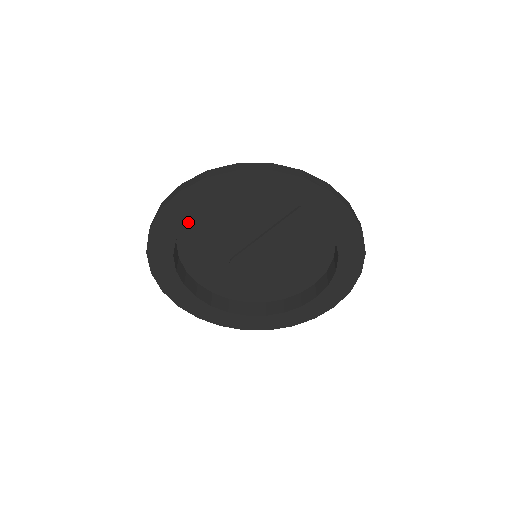
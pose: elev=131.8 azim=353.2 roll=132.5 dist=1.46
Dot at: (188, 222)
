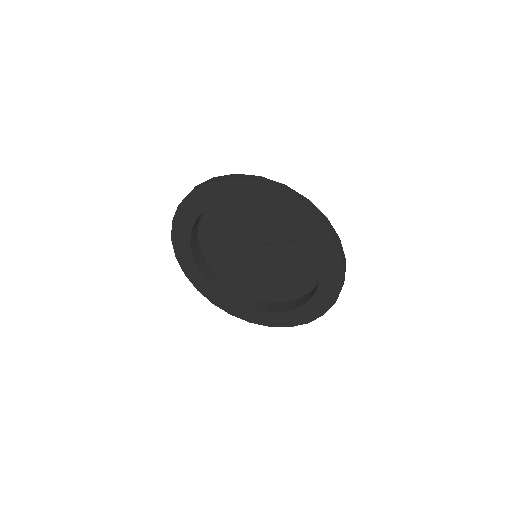
Dot at: occluded
